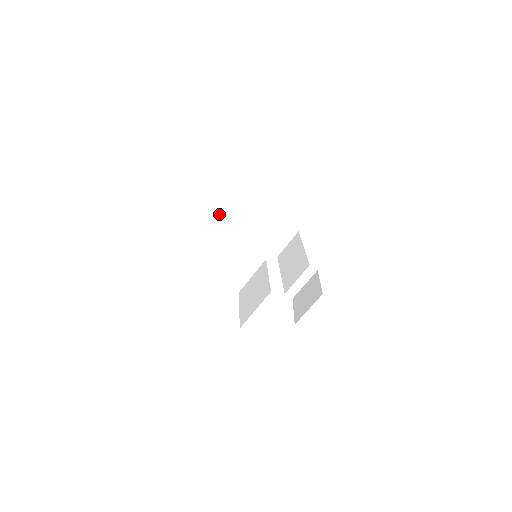
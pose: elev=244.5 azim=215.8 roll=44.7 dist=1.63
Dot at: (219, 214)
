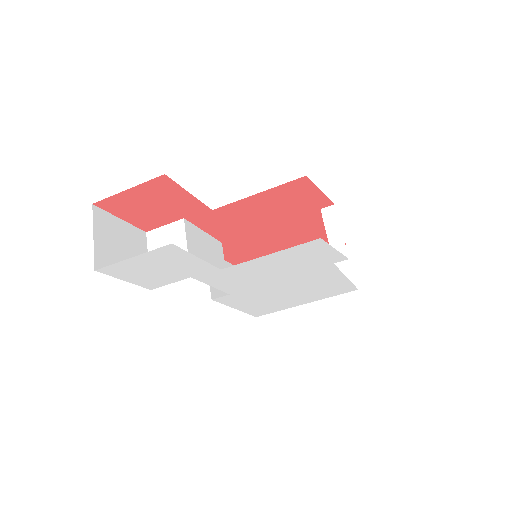
Dot at: occluded
